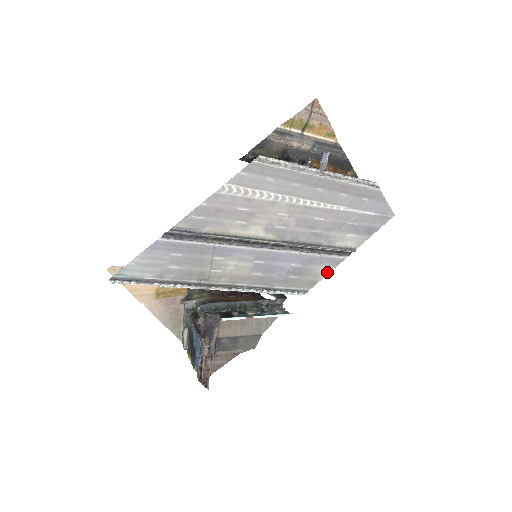
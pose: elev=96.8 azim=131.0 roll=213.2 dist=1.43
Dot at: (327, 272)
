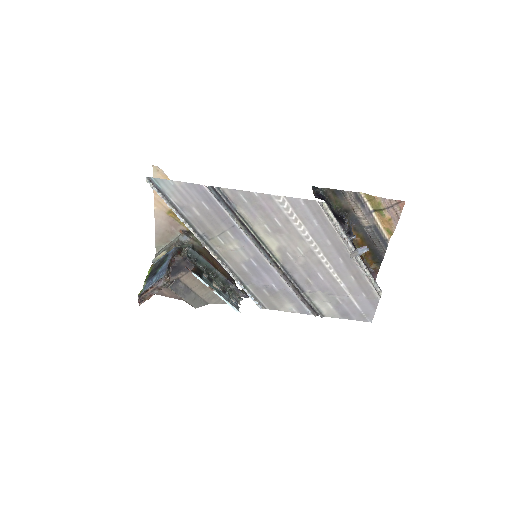
Dot at: (290, 310)
